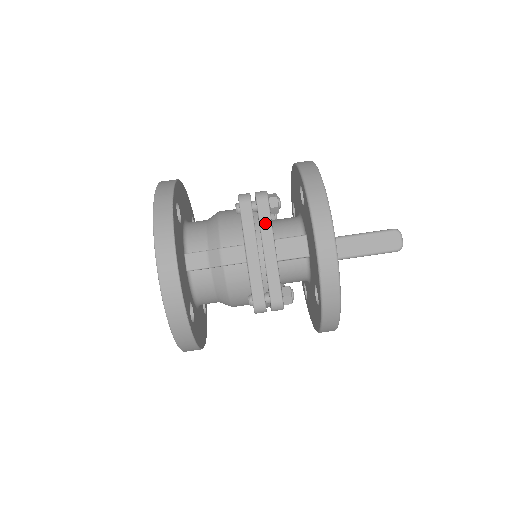
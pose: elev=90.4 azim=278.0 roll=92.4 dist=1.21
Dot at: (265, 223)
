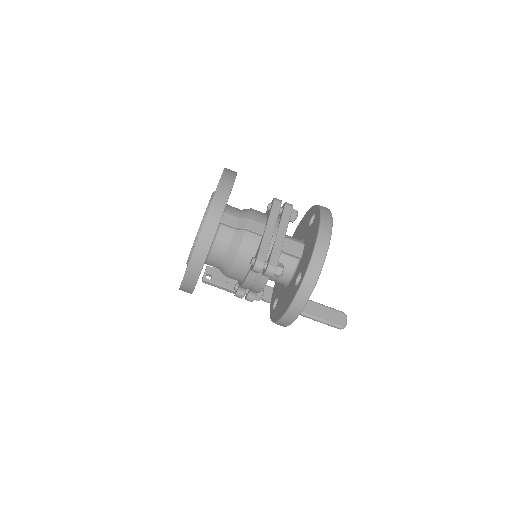
Dot at: (285, 219)
